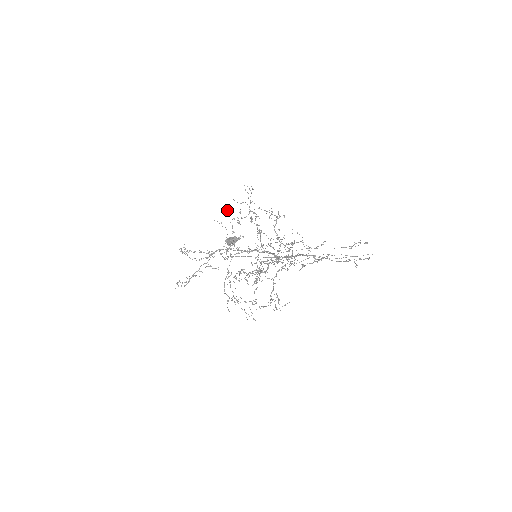
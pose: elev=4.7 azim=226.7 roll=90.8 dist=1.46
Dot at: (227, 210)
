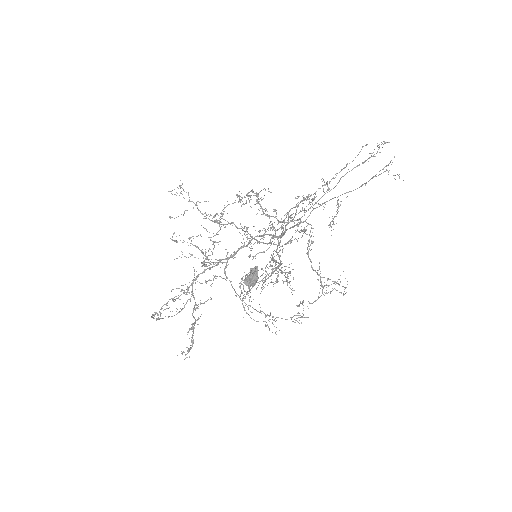
Dot at: occluded
